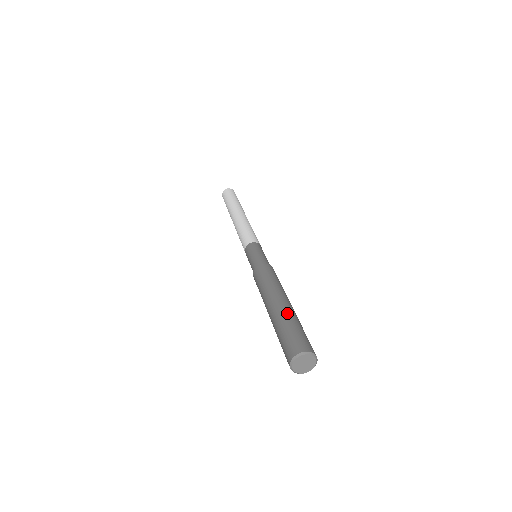
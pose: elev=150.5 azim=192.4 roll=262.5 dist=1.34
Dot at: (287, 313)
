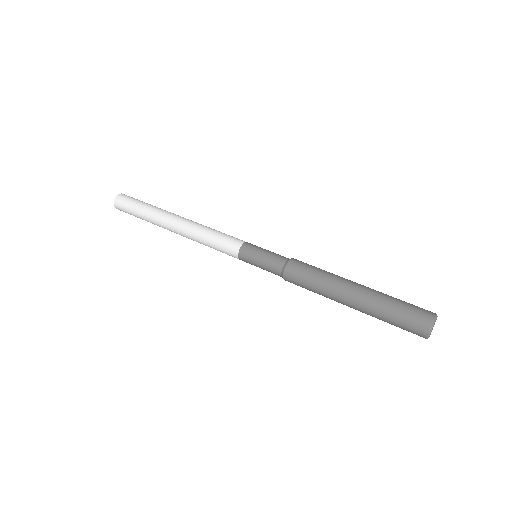
Dot at: (373, 302)
